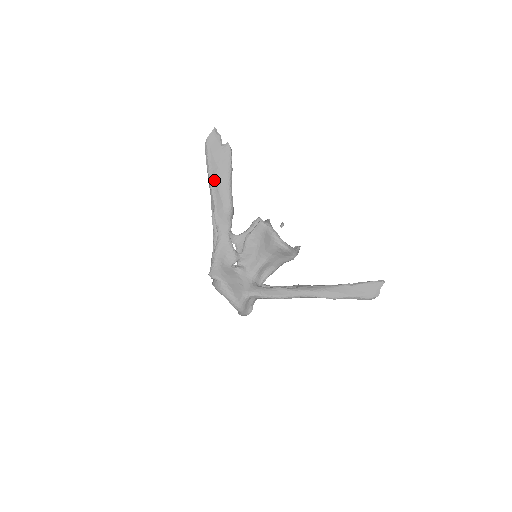
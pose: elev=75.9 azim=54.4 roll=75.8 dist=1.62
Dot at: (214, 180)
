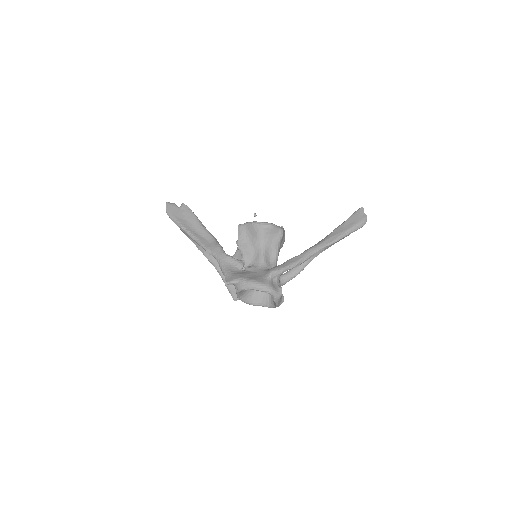
Dot at: (188, 229)
